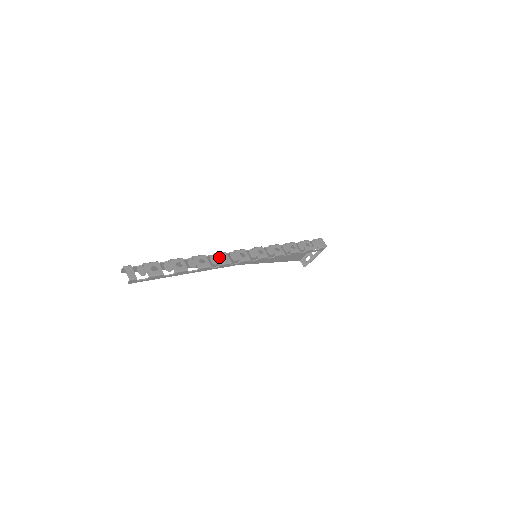
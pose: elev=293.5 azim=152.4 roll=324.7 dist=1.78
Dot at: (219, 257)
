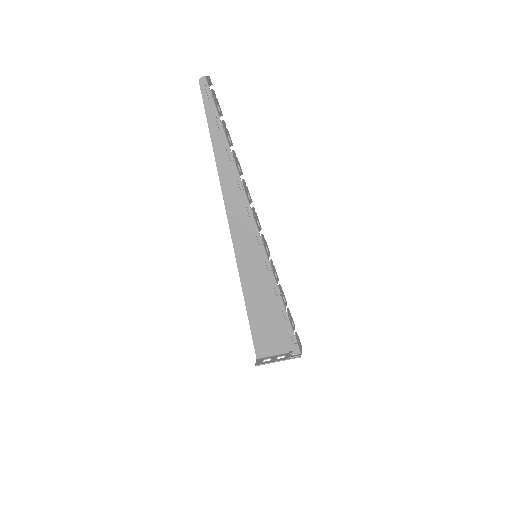
Dot at: (248, 191)
